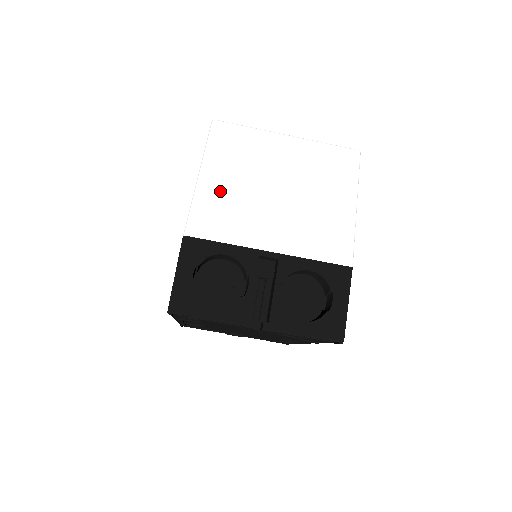
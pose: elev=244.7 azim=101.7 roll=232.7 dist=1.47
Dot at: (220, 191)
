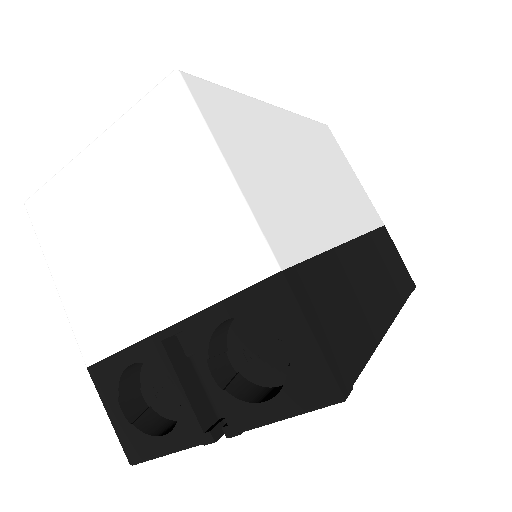
Dot at: (80, 287)
